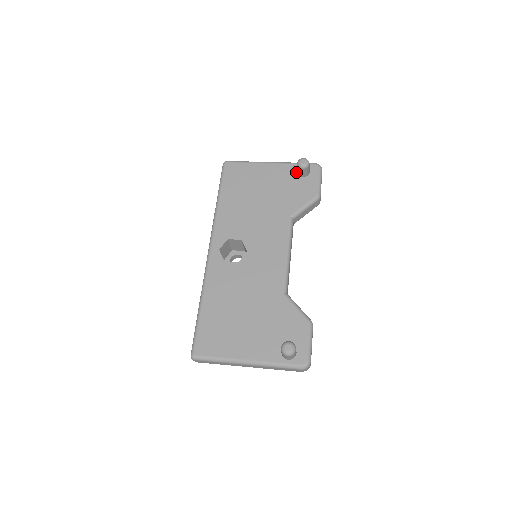
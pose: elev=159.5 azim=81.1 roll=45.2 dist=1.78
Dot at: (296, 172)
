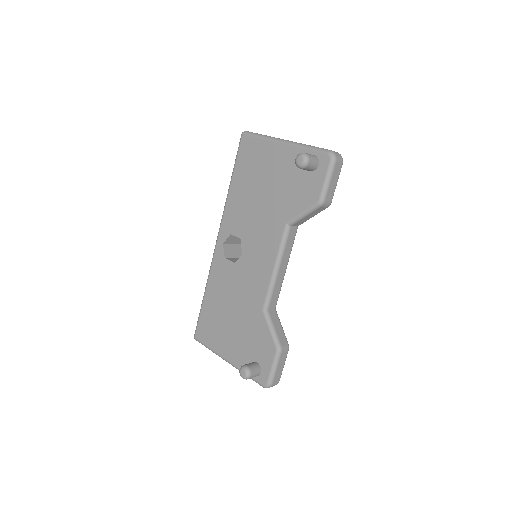
Dot at: occluded
